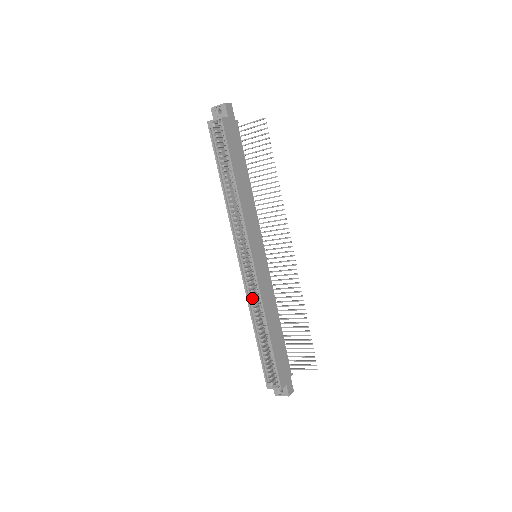
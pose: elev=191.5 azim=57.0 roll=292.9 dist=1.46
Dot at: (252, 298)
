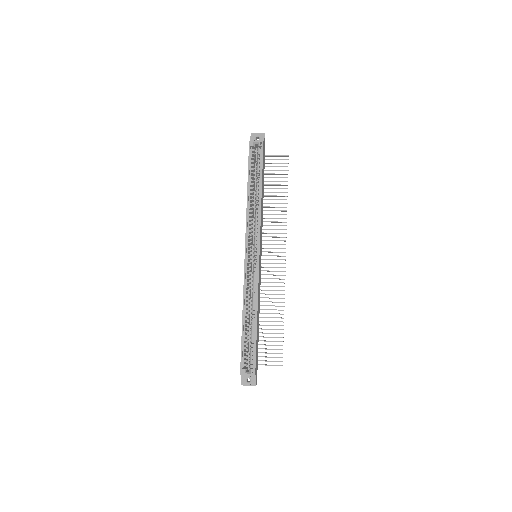
Dot at: (246, 289)
